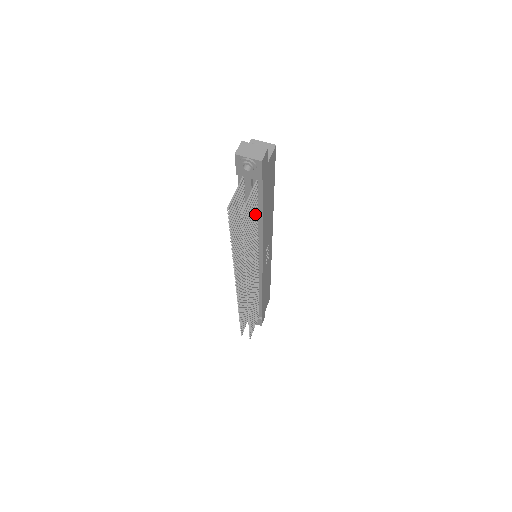
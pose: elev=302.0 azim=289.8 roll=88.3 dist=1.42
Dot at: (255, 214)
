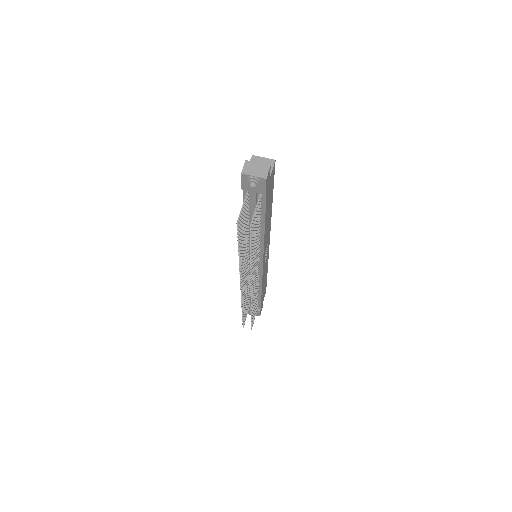
Dot at: (258, 222)
